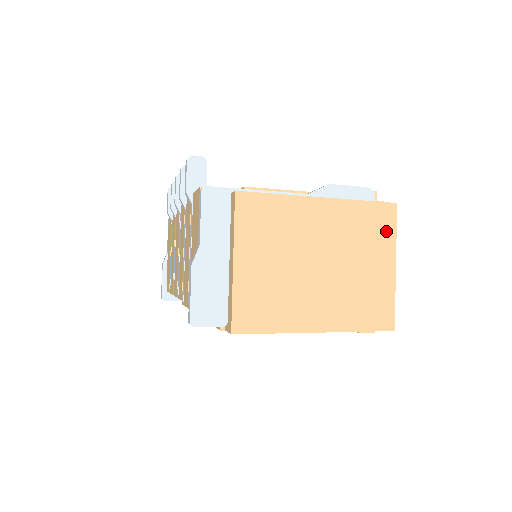
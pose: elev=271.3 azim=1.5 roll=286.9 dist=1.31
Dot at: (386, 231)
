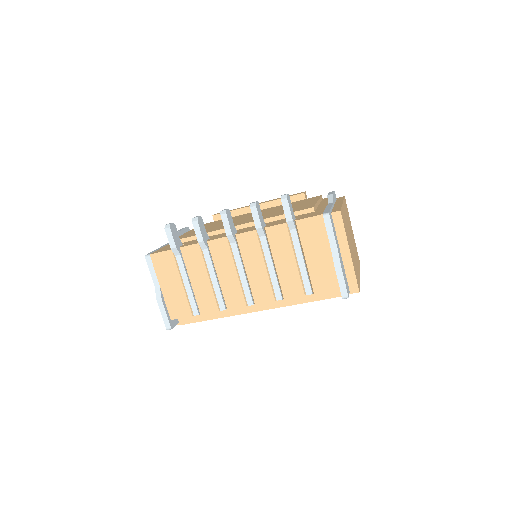
Dot at: (348, 213)
